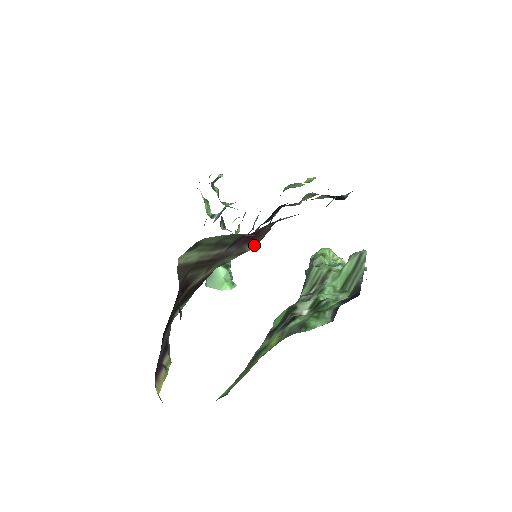
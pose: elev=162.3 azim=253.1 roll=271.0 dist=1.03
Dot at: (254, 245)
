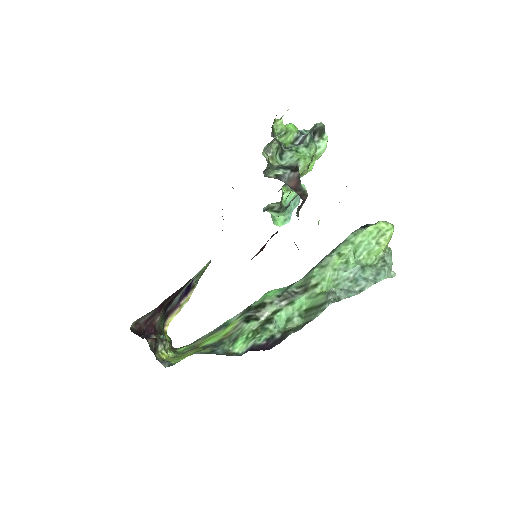
Dot at: occluded
